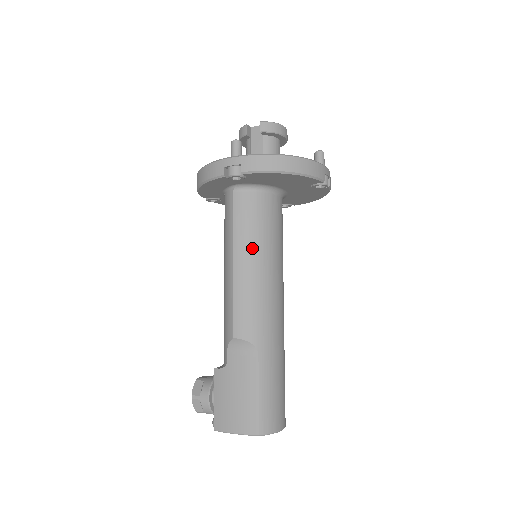
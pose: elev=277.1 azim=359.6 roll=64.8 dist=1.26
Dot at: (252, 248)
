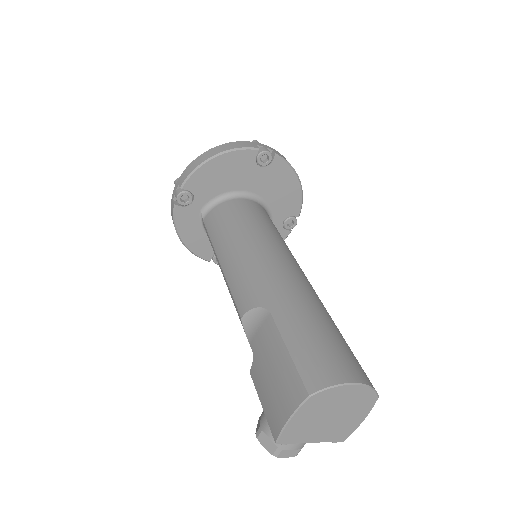
Dot at: (229, 239)
